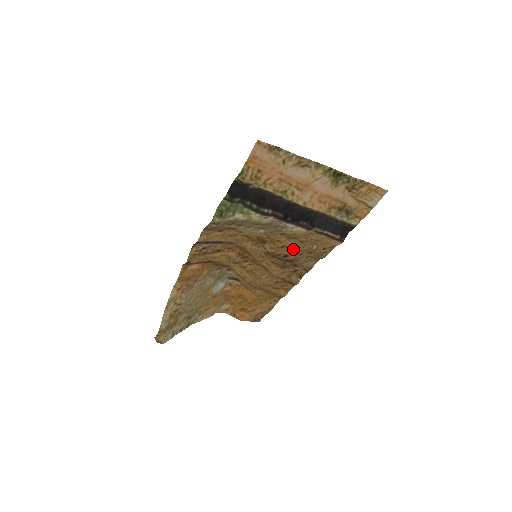
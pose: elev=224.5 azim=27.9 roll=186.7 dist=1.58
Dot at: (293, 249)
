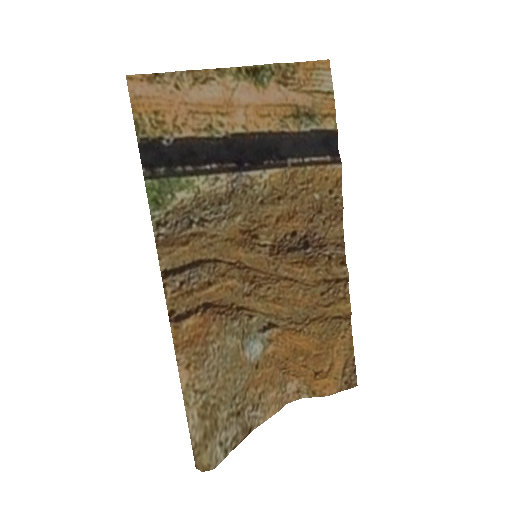
Dot at: (293, 216)
